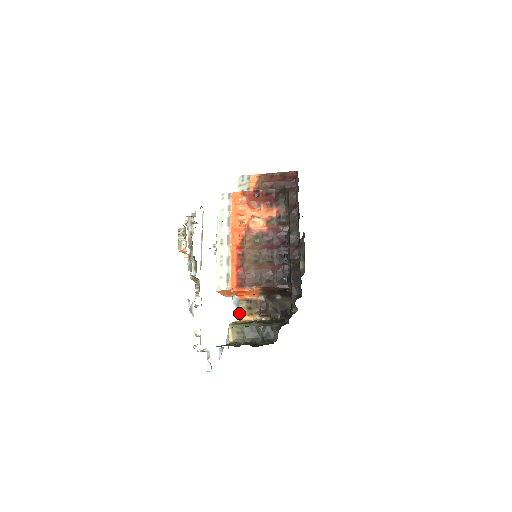
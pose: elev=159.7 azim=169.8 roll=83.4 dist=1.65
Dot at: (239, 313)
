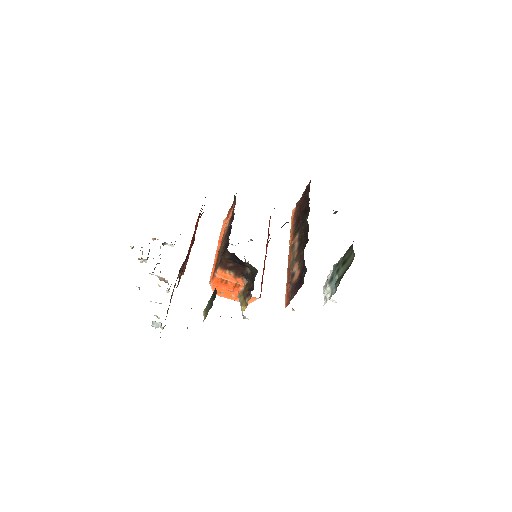
Dot at: (241, 307)
